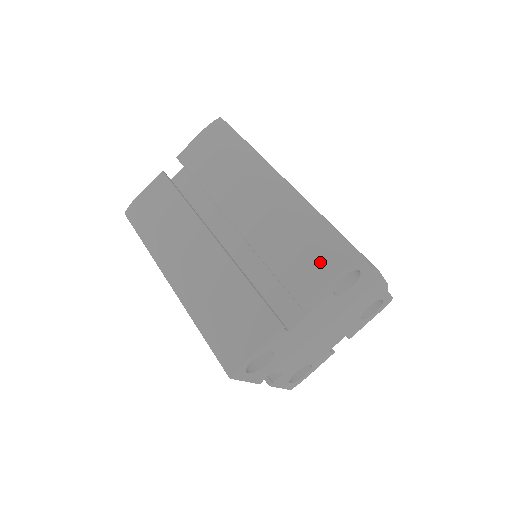
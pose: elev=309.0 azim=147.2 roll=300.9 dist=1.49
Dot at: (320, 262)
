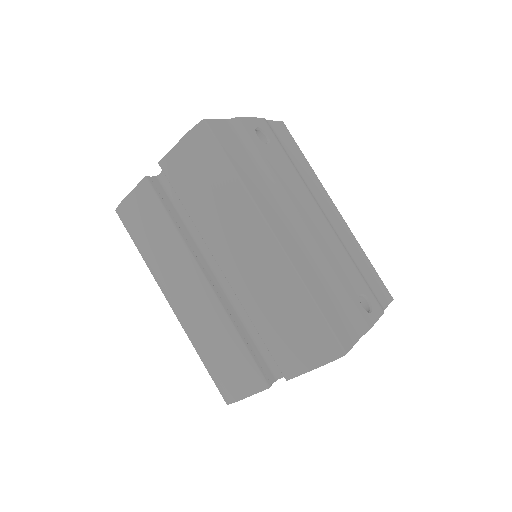
Dot at: (305, 348)
